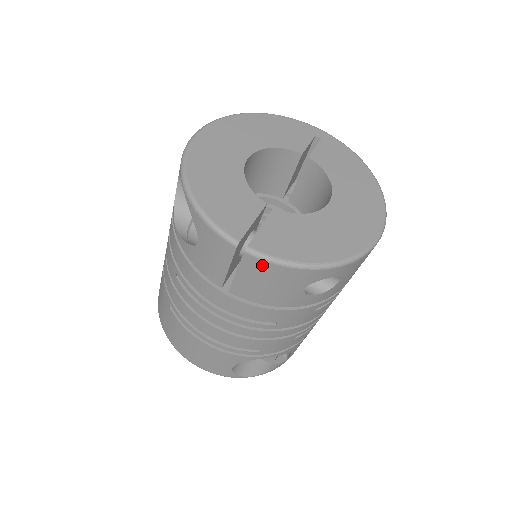
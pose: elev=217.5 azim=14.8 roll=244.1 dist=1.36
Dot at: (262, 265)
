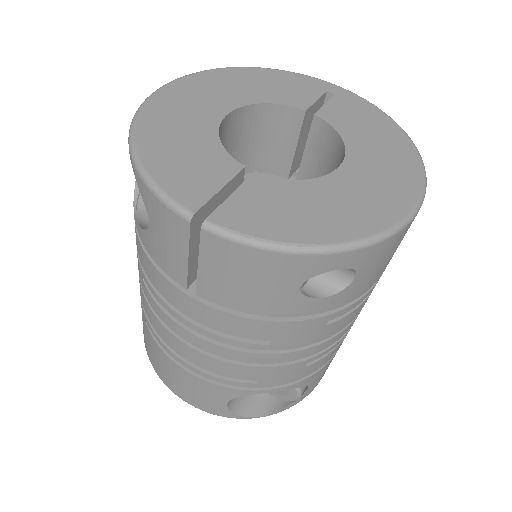
Dot at: (229, 248)
